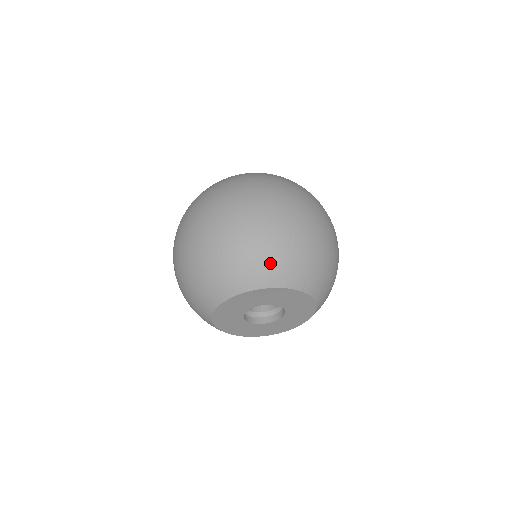
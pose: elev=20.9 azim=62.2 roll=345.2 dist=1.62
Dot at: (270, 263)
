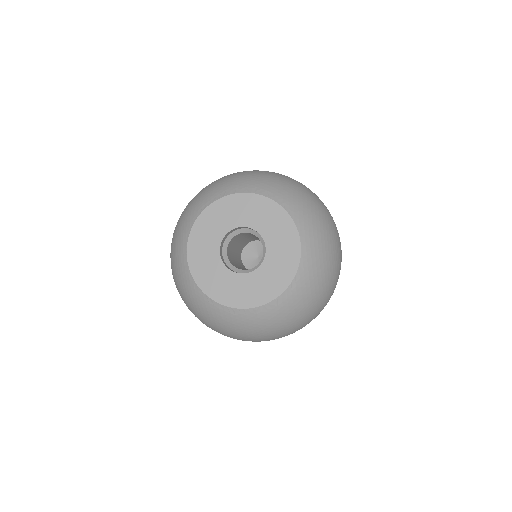
Dot at: (214, 188)
